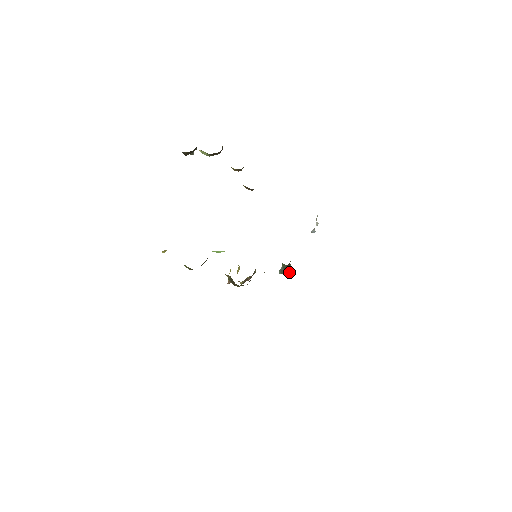
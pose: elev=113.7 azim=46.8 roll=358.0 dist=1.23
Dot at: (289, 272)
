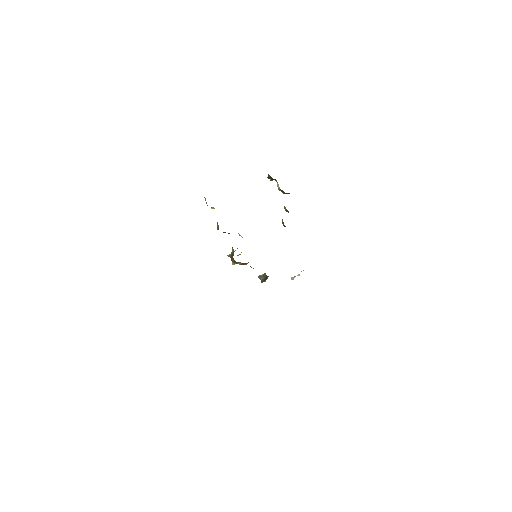
Dot at: (263, 281)
